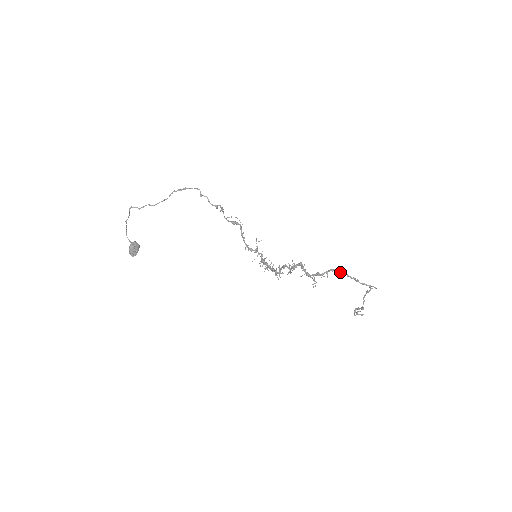
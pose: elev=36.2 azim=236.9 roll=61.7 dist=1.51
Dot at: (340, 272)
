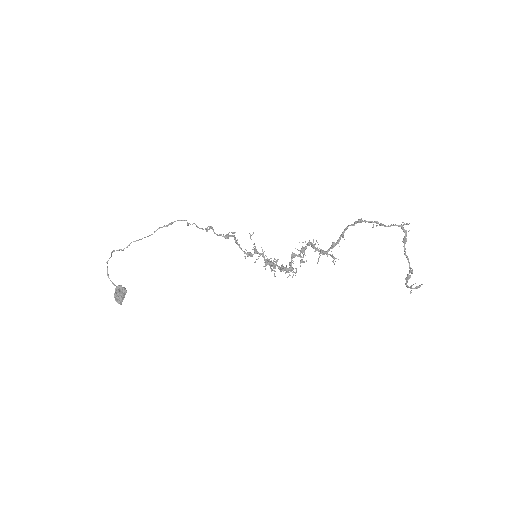
Dot at: (355, 223)
